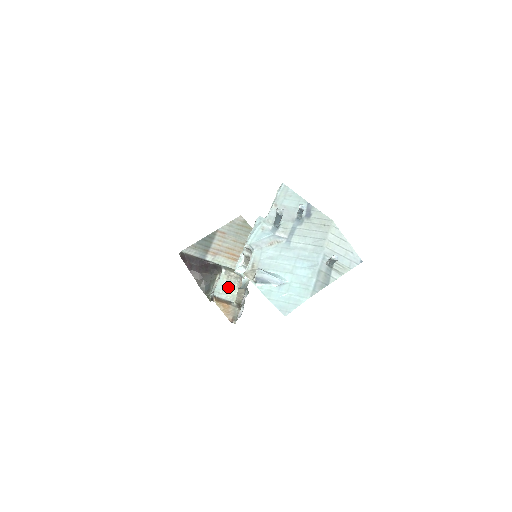
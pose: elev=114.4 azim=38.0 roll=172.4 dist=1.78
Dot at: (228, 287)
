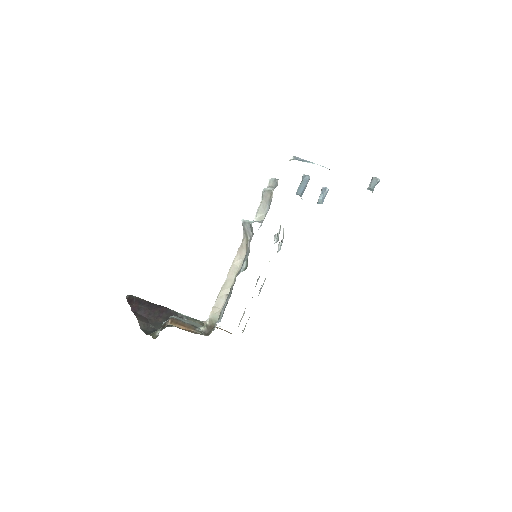
Dot at: occluded
